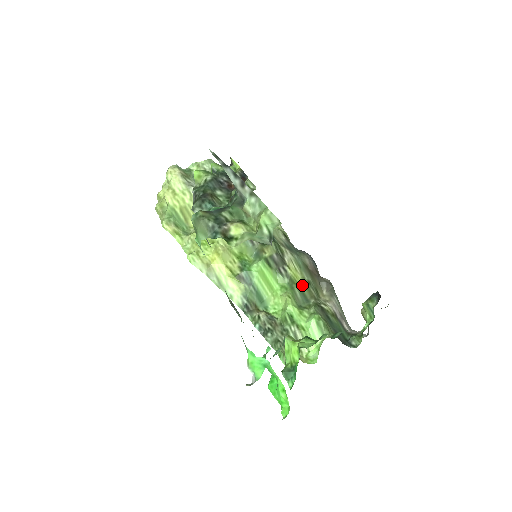
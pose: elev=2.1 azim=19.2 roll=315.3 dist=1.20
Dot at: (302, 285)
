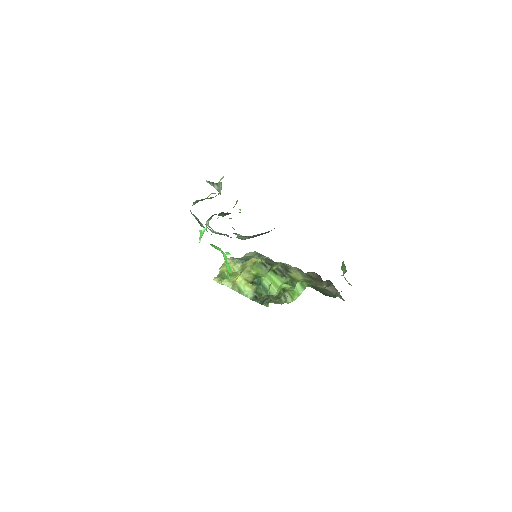
Dot at: occluded
